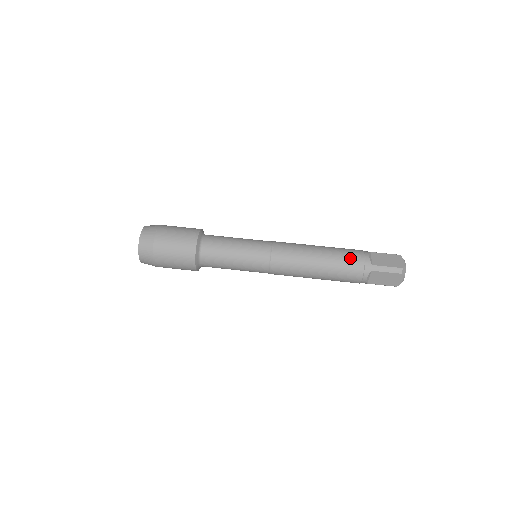
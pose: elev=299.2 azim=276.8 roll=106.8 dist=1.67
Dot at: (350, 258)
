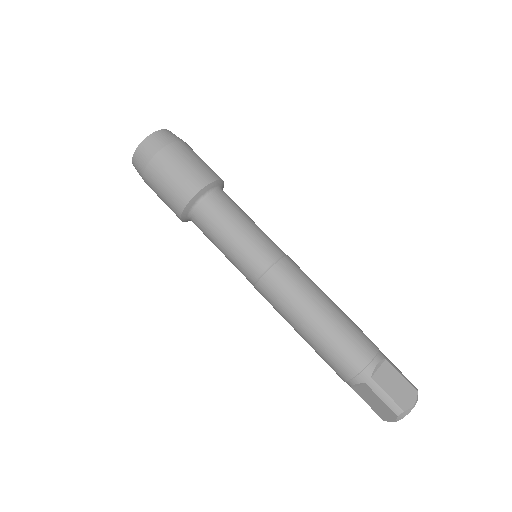
Dot at: (353, 348)
